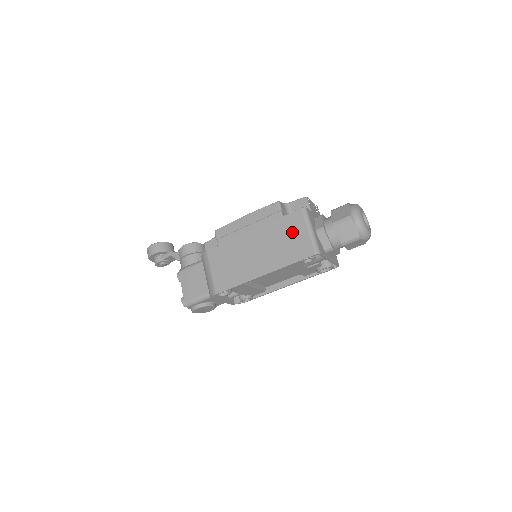
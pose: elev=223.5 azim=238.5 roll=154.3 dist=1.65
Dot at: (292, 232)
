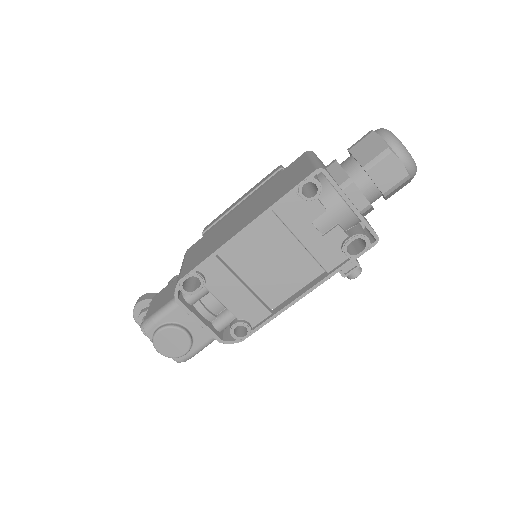
Dot at: (290, 173)
